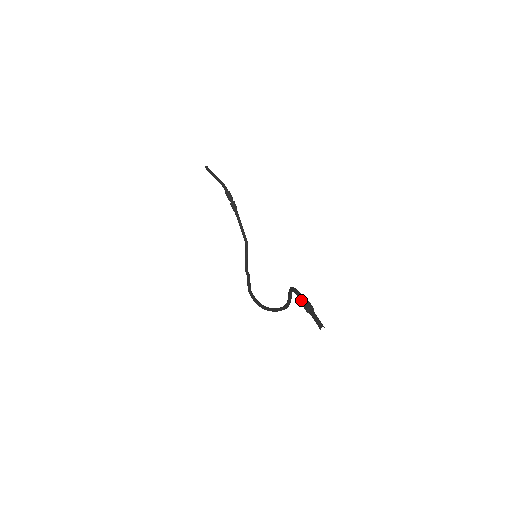
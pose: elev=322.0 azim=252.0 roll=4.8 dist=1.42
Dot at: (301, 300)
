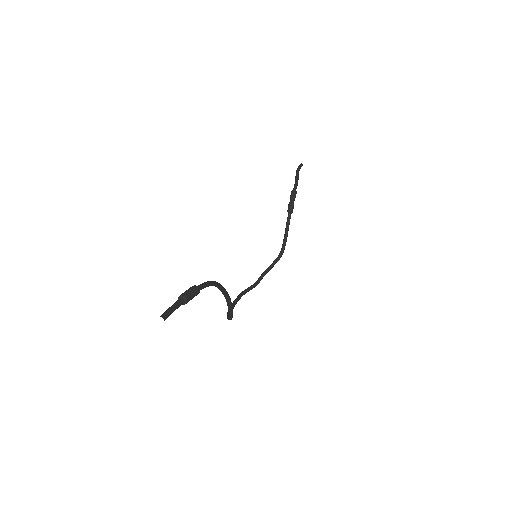
Dot at: occluded
